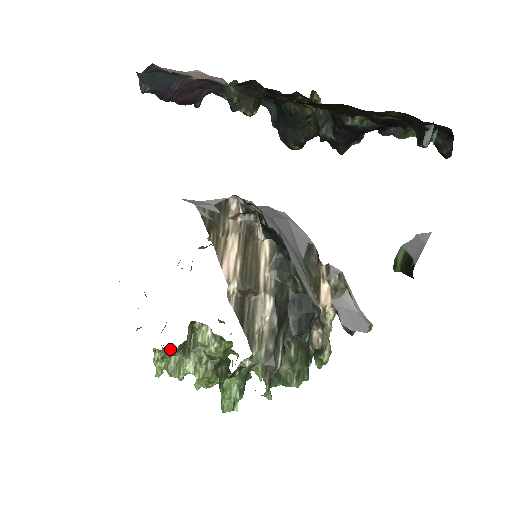
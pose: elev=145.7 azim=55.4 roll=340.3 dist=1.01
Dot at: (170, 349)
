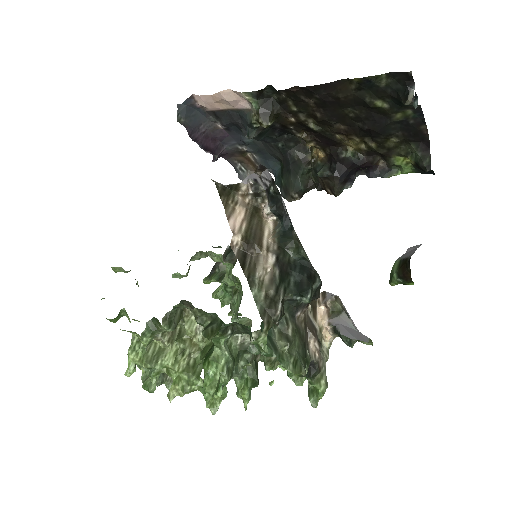
Dot at: (154, 325)
